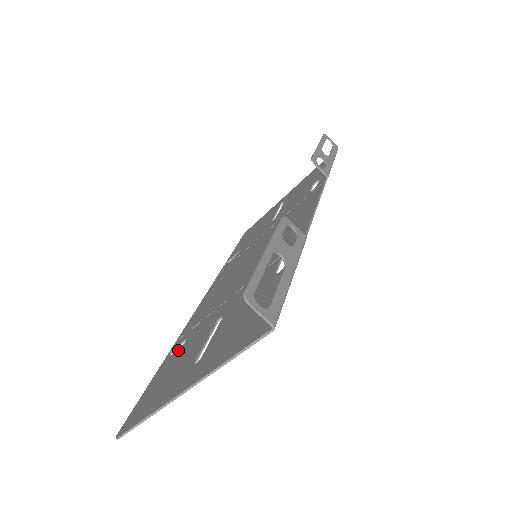
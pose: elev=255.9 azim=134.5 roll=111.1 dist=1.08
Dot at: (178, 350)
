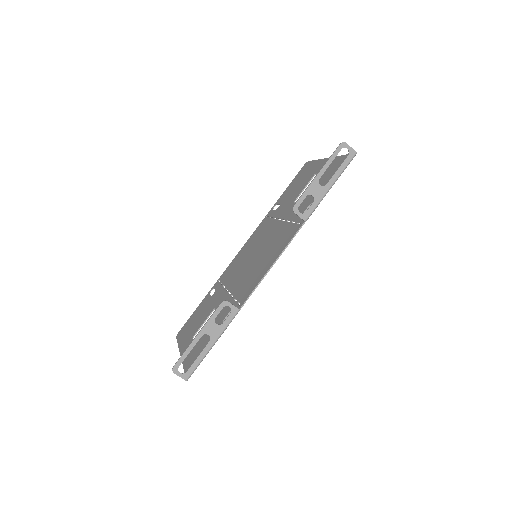
Dot at: (209, 298)
